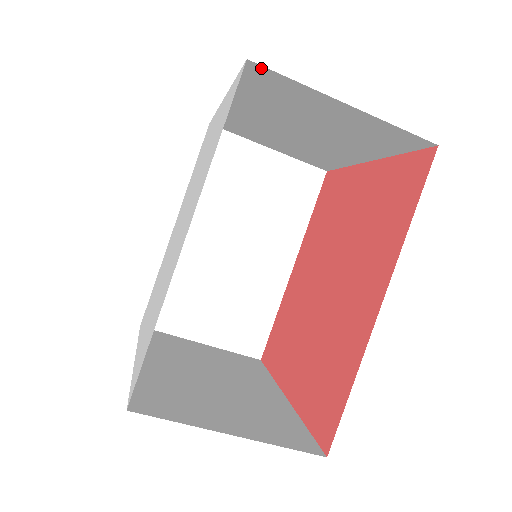
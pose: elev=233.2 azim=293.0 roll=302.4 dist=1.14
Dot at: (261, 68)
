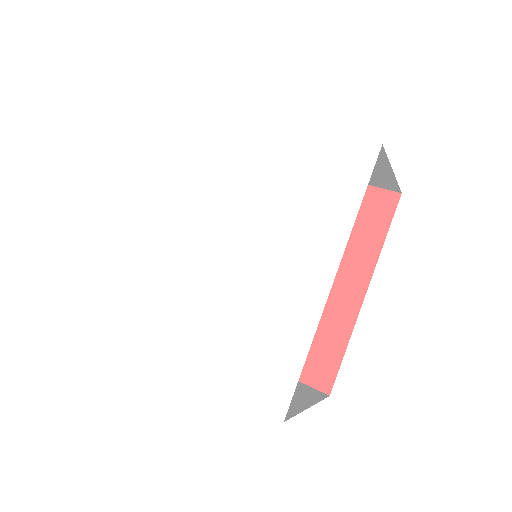
Dot at: occluded
